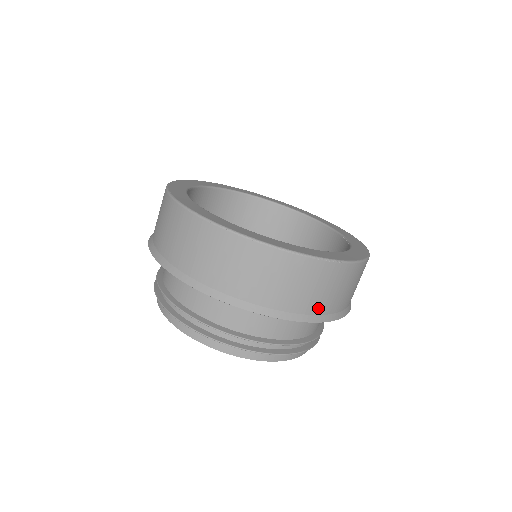
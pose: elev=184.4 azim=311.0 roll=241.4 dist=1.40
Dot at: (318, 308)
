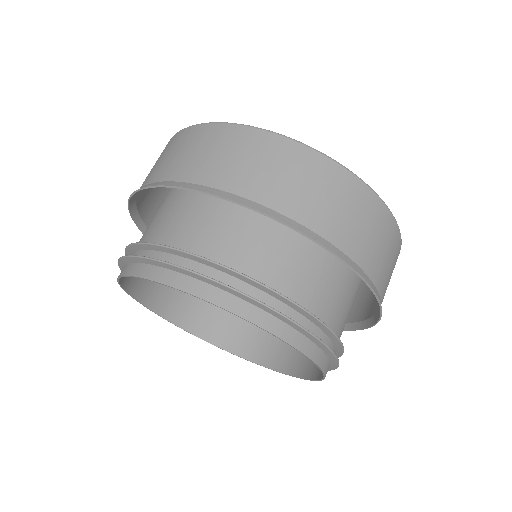
Dot at: (315, 221)
